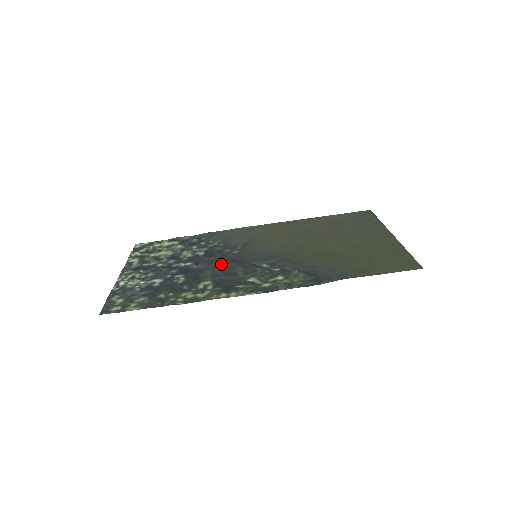
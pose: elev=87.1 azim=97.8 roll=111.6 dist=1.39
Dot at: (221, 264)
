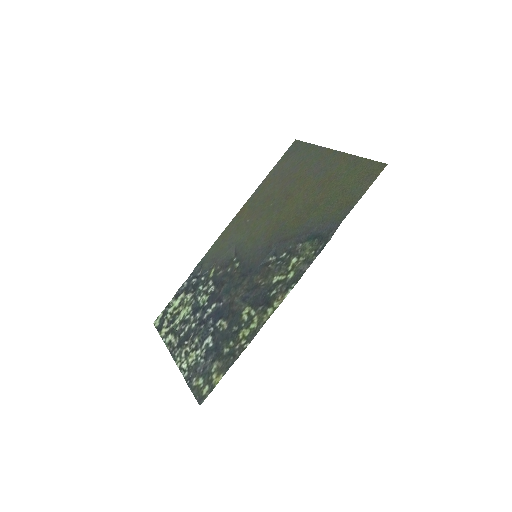
Dot at: (238, 285)
